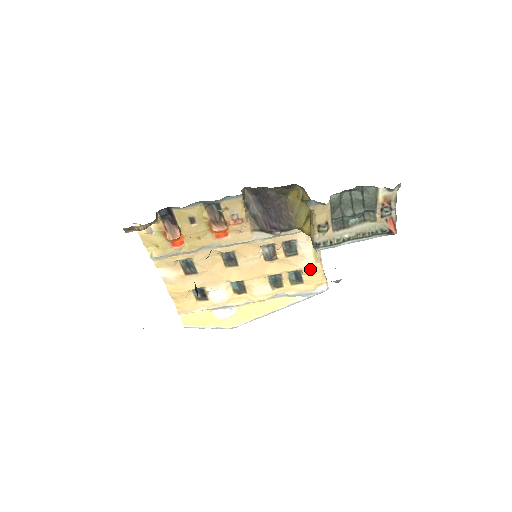
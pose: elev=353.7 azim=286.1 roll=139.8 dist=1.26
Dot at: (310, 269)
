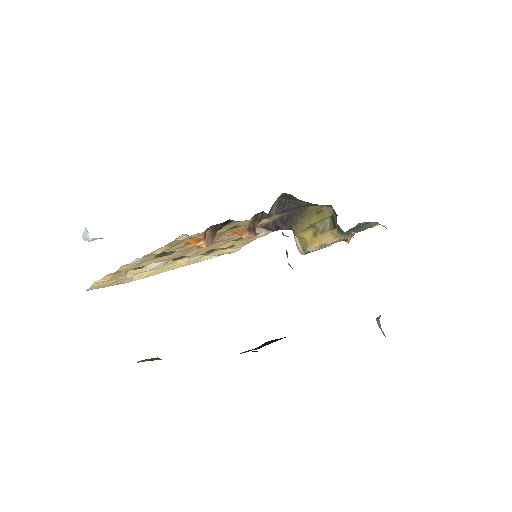
Dot at: (249, 241)
